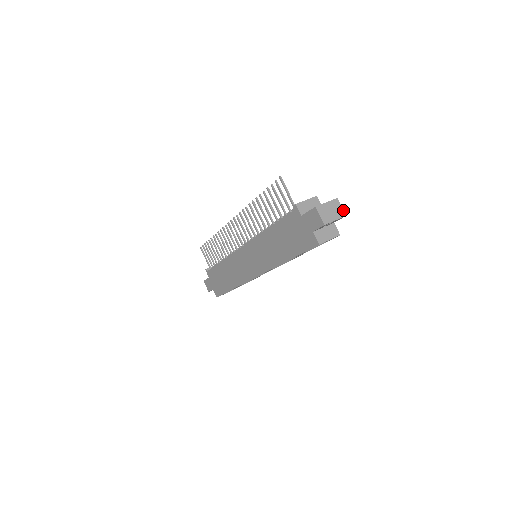
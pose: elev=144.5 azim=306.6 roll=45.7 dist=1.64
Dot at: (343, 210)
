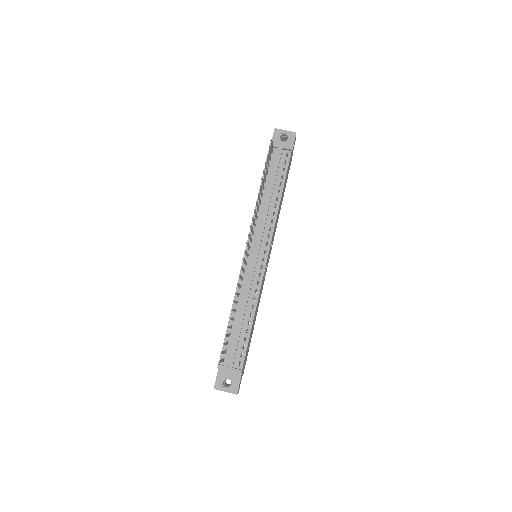
Dot at: occluded
